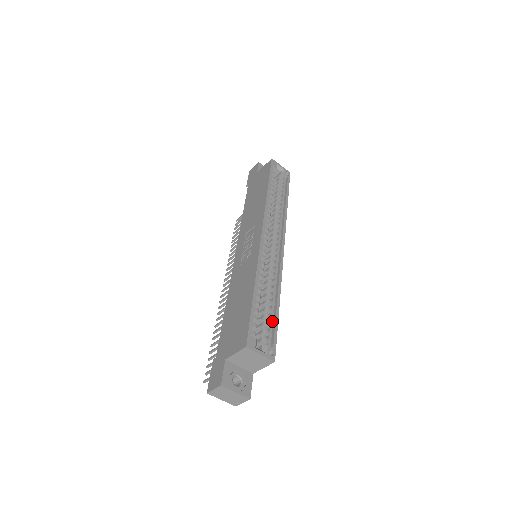
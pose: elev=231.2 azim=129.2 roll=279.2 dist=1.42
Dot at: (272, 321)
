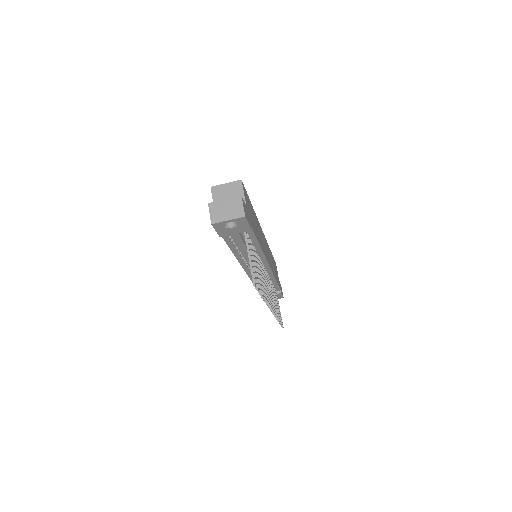
Dot at: occluded
